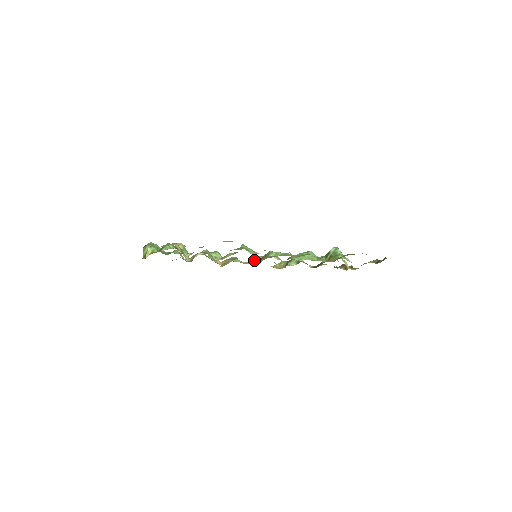
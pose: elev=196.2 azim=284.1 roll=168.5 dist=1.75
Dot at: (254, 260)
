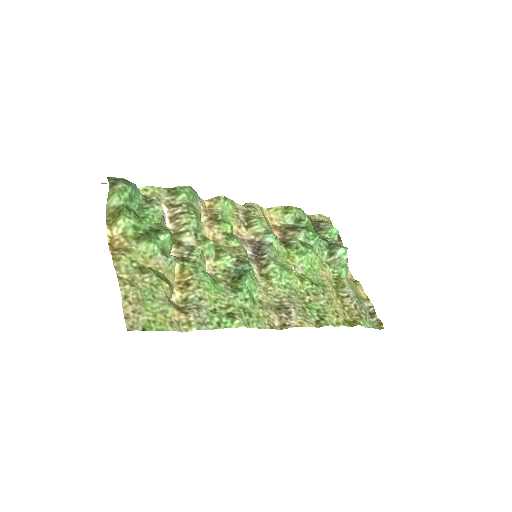
Dot at: (251, 254)
